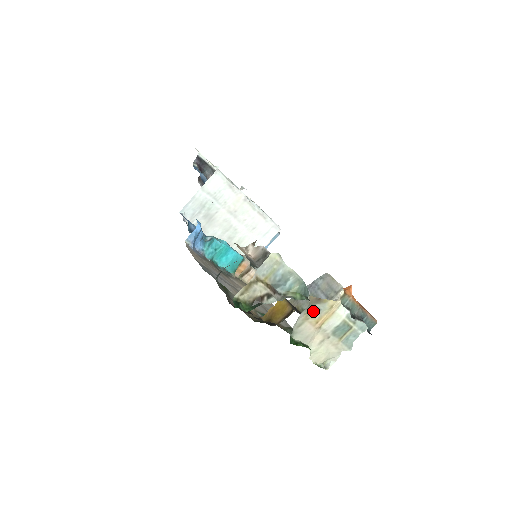
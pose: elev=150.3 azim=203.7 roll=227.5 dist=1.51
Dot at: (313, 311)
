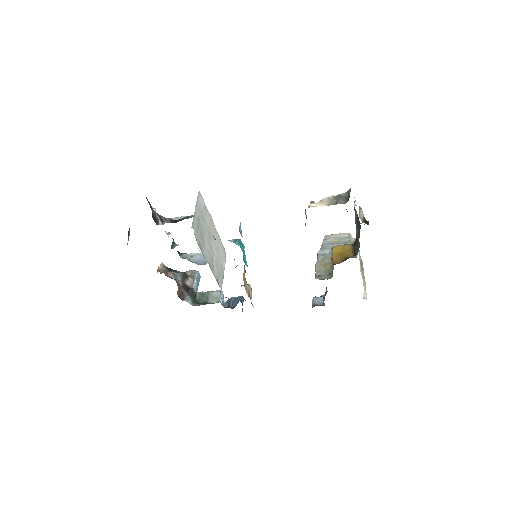
Dot at: occluded
